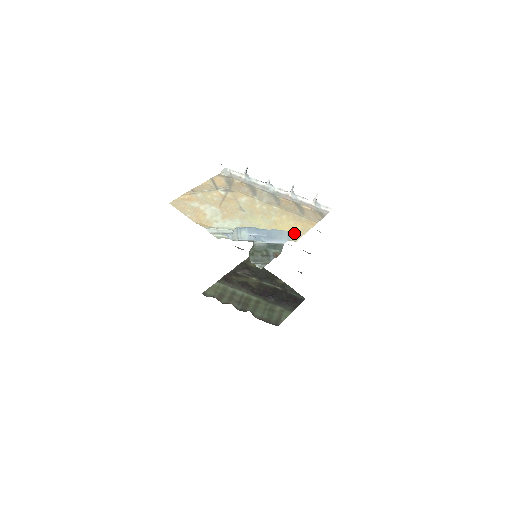
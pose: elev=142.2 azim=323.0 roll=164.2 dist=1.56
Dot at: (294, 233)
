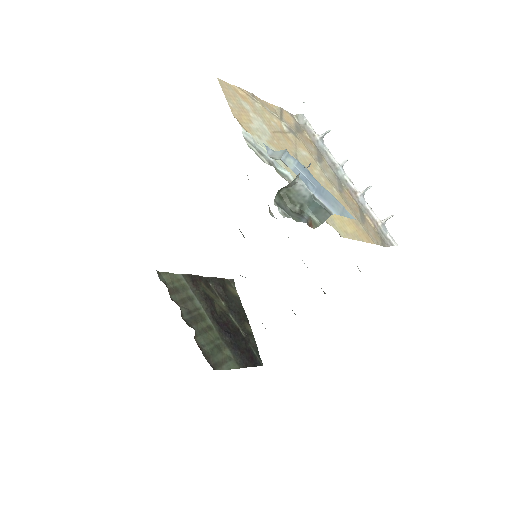
Dot at: (351, 216)
